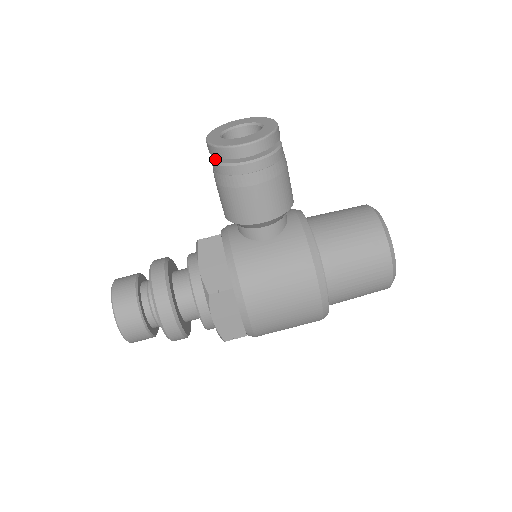
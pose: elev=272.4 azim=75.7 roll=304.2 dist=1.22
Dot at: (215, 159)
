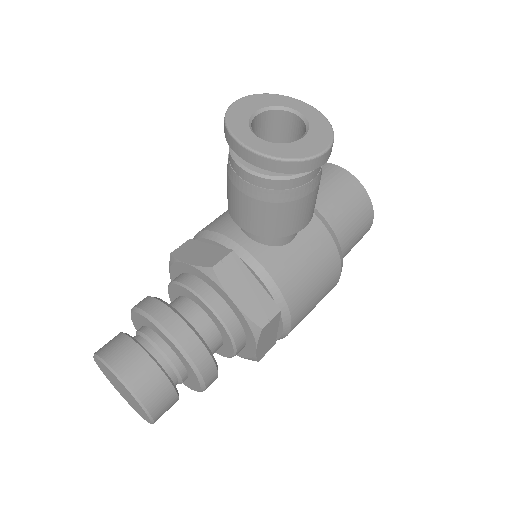
Dot at: (256, 170)
